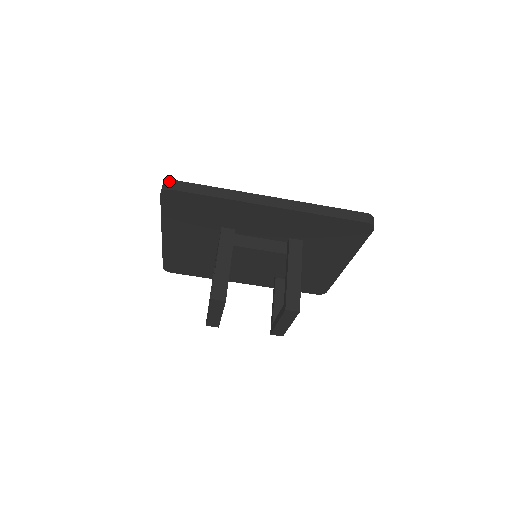
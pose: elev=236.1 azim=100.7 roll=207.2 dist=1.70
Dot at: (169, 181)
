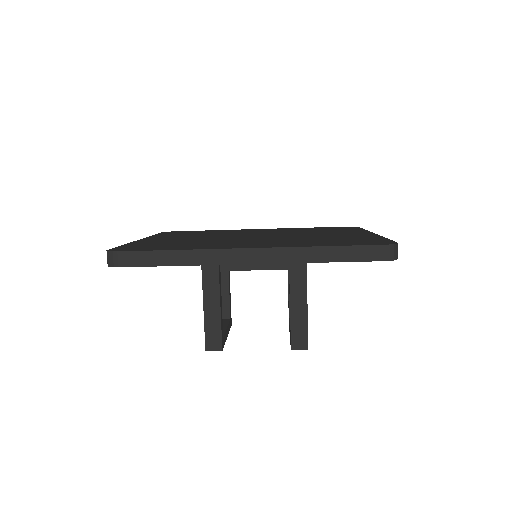
Dot at: (111, 254)
